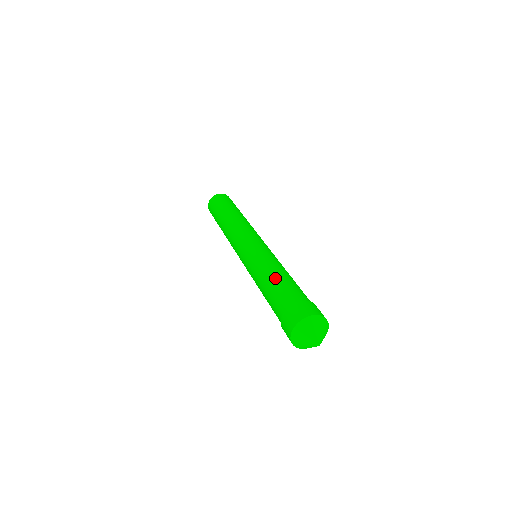
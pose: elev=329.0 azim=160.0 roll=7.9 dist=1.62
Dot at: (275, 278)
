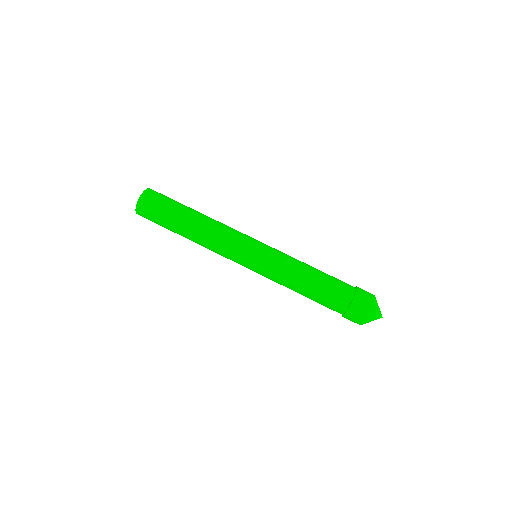
Dot at: (307, 296)
